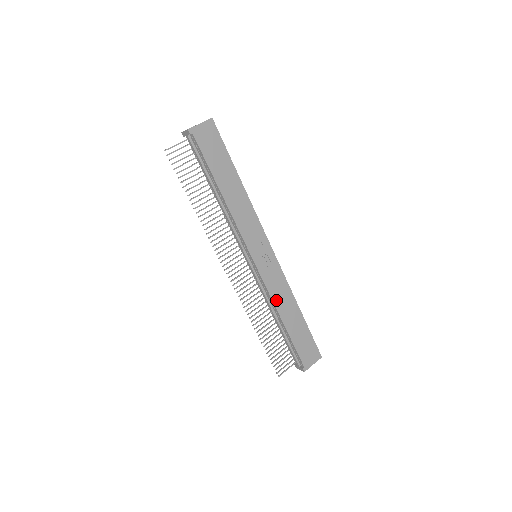
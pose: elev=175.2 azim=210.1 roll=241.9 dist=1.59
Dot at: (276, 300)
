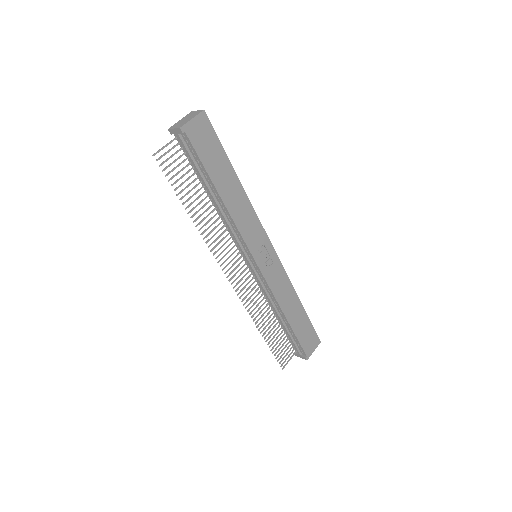
Dot at: (279, 298)
